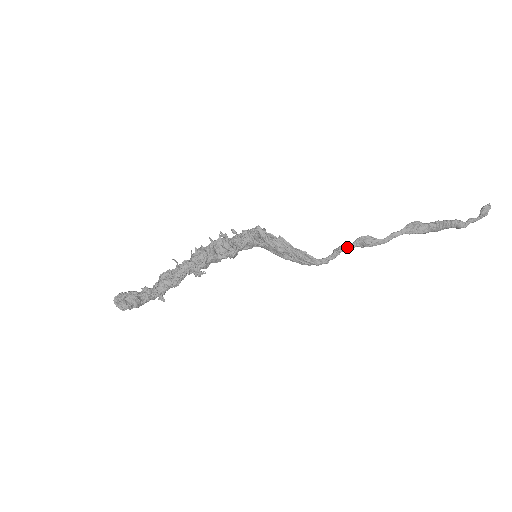
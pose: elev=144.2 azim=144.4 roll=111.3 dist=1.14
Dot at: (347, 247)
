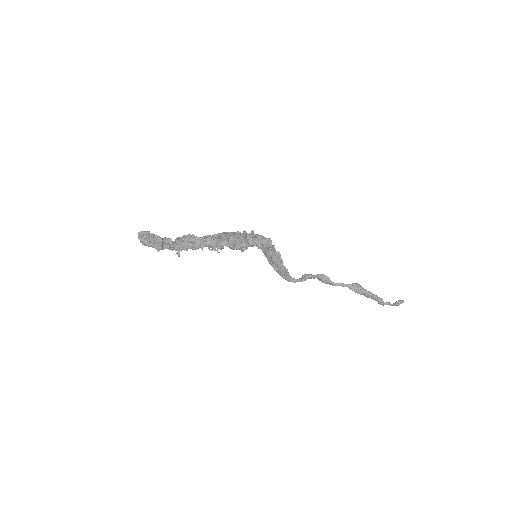
Dot at: (311, 277)
